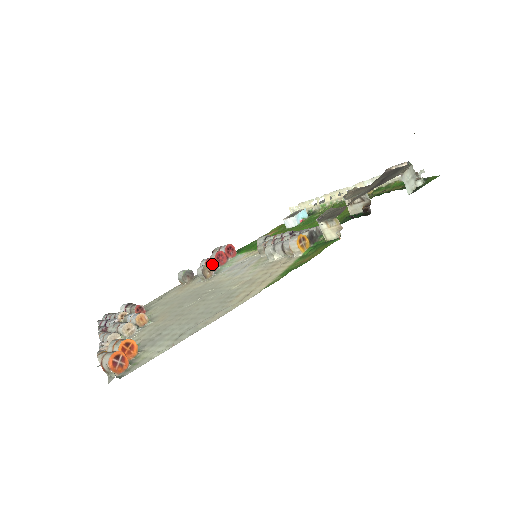
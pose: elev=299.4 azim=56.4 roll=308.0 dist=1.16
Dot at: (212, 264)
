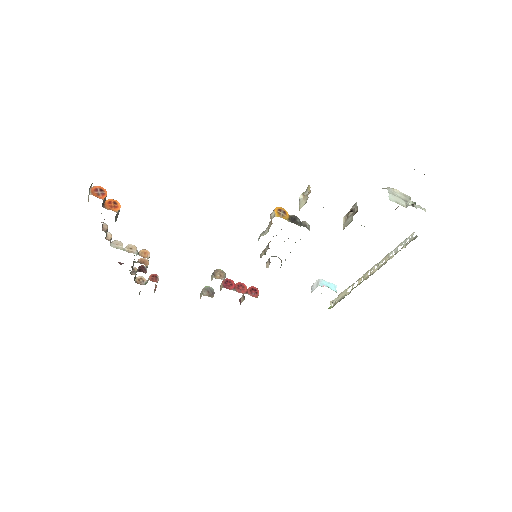
Dot at: (230, 284)
